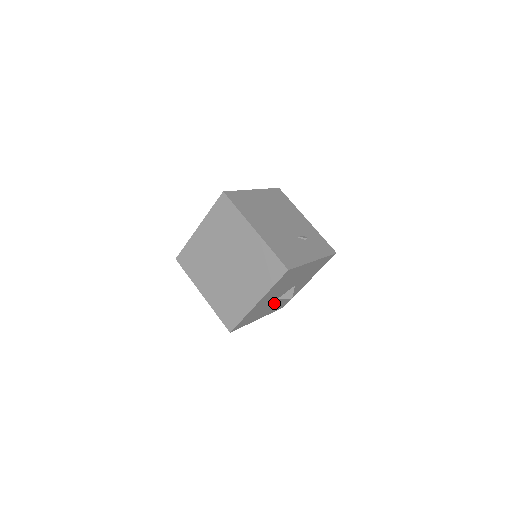
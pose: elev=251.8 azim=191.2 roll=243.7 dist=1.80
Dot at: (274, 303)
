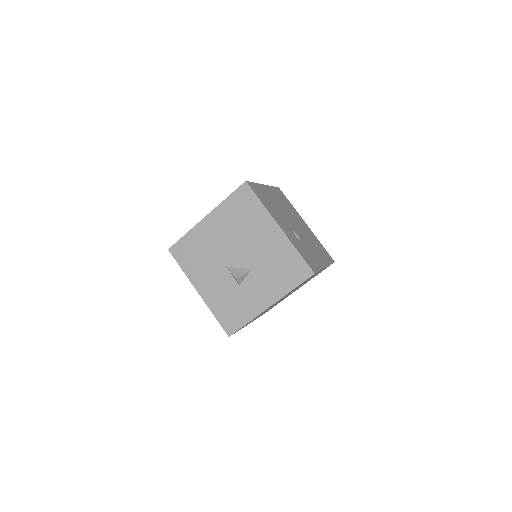
Dot at: (222, 277)
